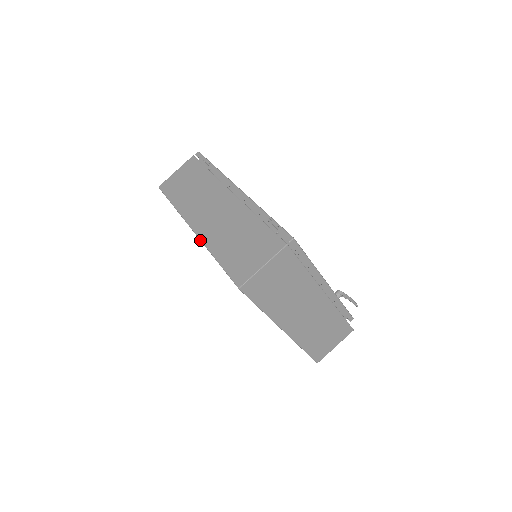
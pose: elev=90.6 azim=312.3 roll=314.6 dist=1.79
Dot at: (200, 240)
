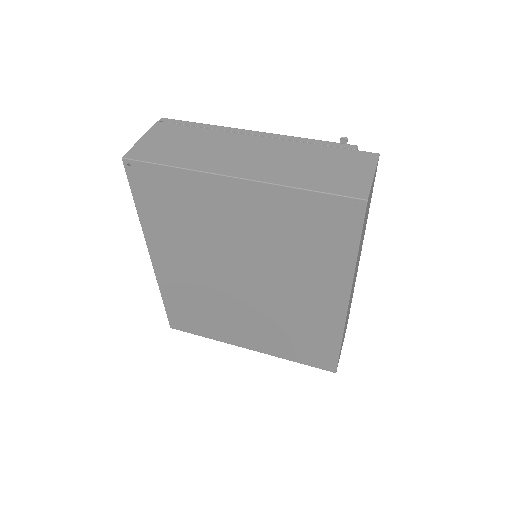
Dot at: occluded
